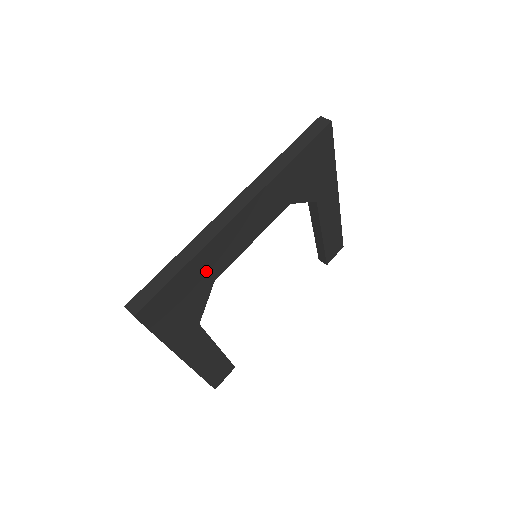
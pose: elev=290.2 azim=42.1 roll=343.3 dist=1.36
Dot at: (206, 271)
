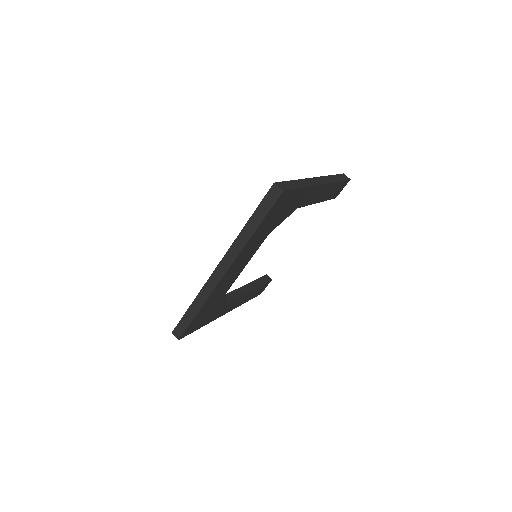
Dot at: (216, 298)
